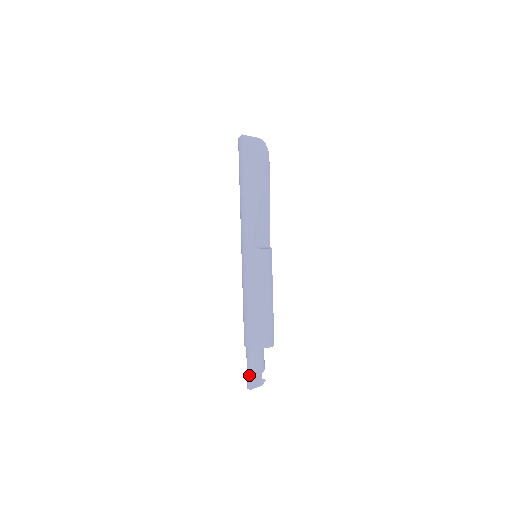
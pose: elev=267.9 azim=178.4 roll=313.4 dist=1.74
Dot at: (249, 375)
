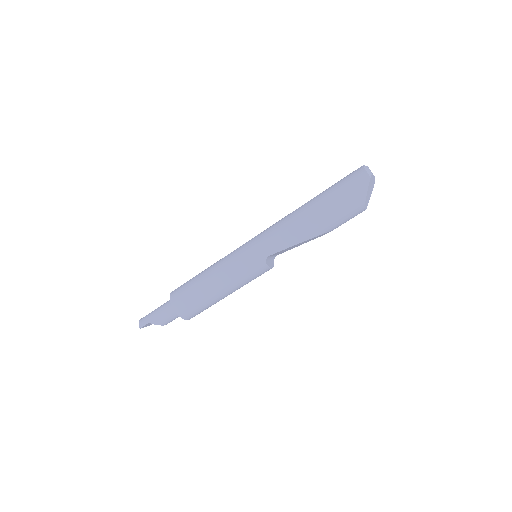
Dot at: (151, 321)
